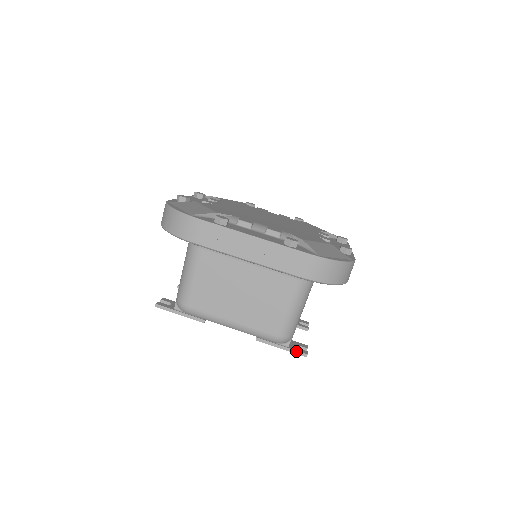
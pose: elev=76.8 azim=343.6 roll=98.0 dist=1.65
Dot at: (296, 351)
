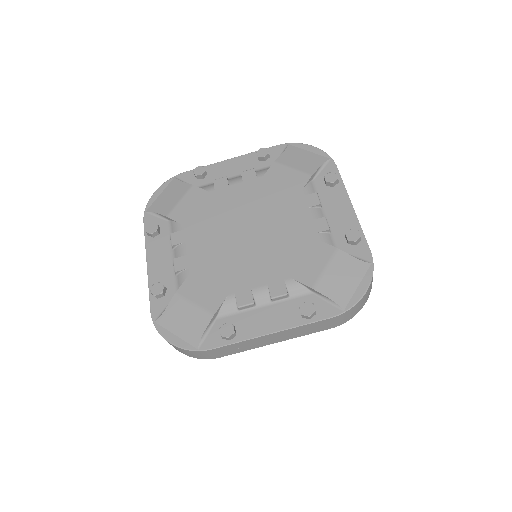
Dot at: occluded
